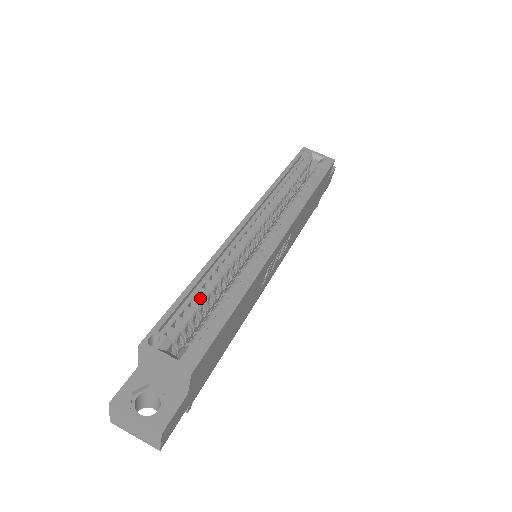
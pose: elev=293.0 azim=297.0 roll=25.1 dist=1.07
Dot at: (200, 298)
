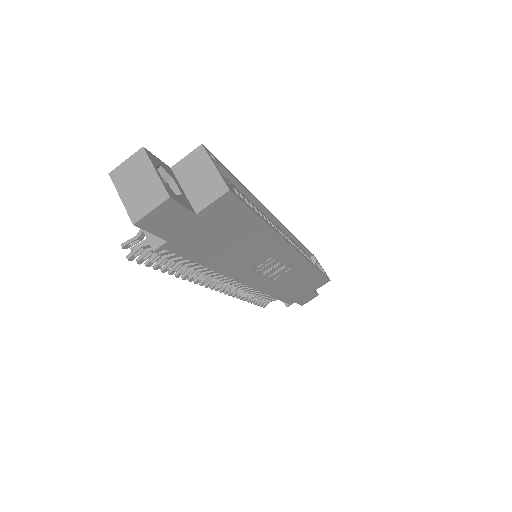
Dot at: (239, 196)
